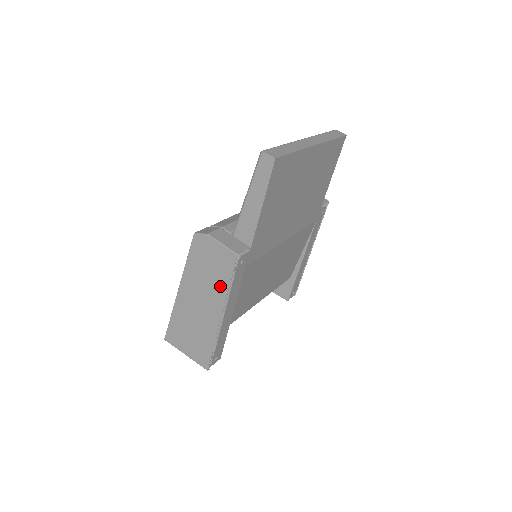
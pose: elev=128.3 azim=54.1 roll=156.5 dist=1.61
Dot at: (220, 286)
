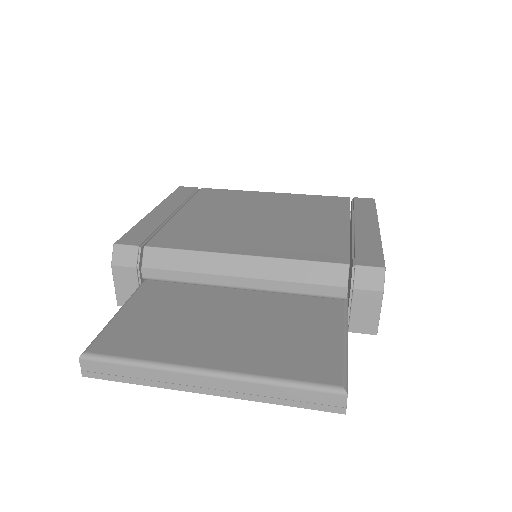
Dot at: occluded
